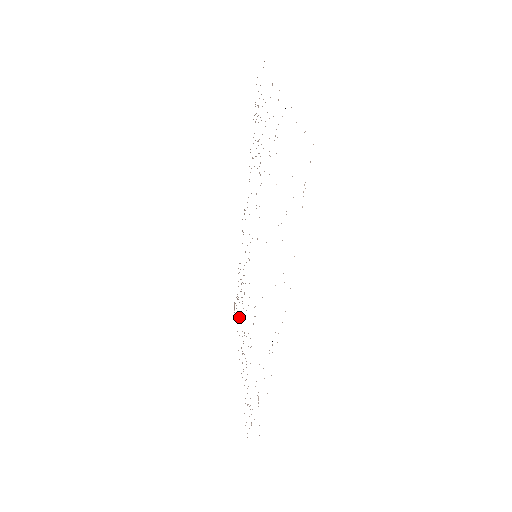
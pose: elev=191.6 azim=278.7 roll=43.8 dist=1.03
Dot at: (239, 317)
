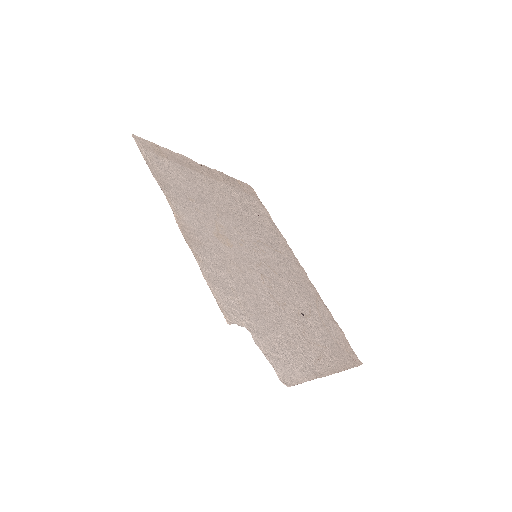
Dot at: (330, 346)
